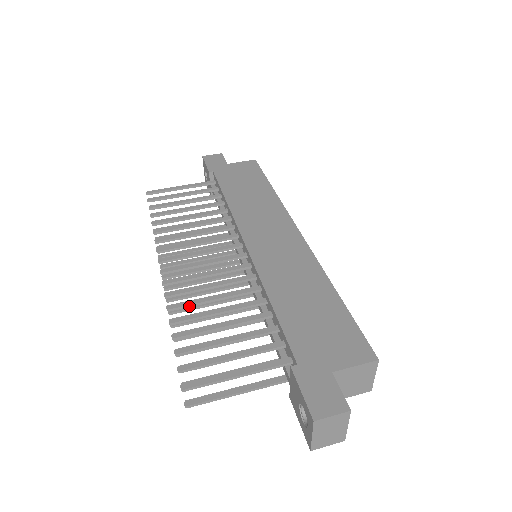
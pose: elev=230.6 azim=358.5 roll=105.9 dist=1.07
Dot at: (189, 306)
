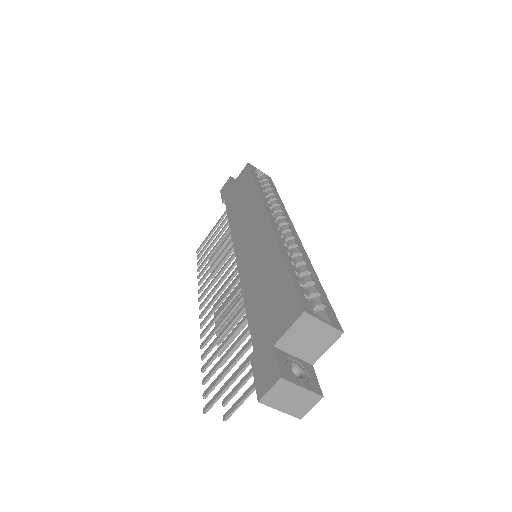
Dot at: (211, 337)
